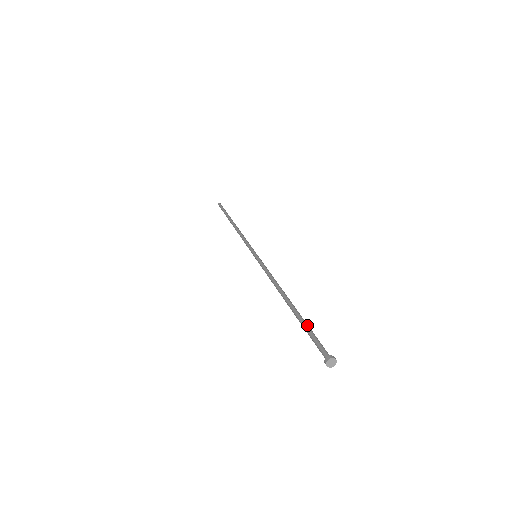
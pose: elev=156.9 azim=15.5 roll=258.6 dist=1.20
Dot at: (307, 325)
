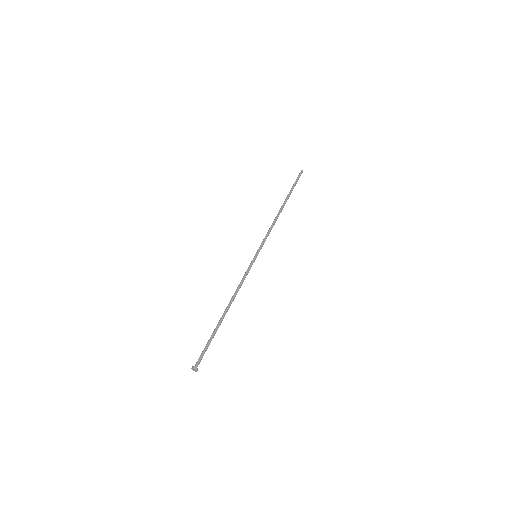
Dot at: (212, 338)
